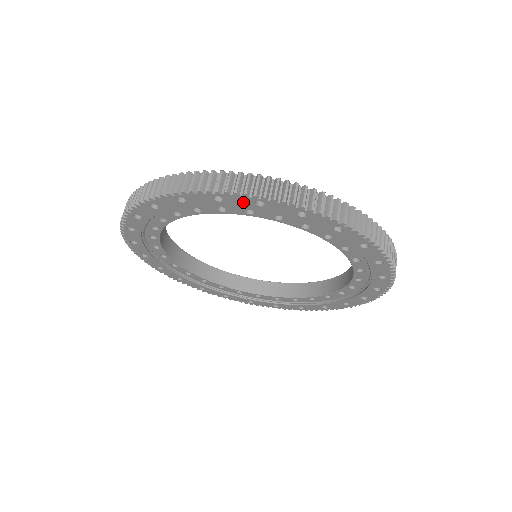
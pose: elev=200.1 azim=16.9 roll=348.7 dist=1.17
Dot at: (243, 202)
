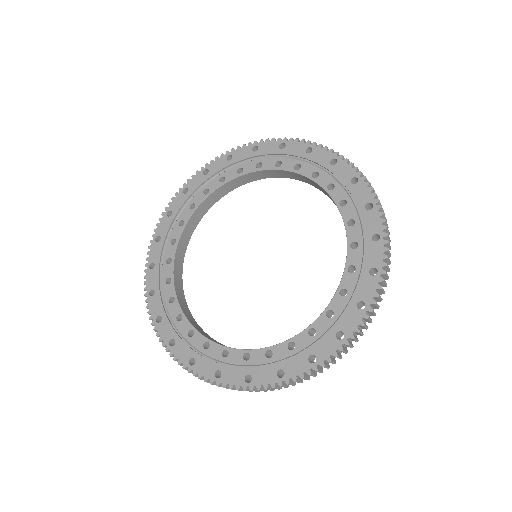
Dot at: (323, 158)
